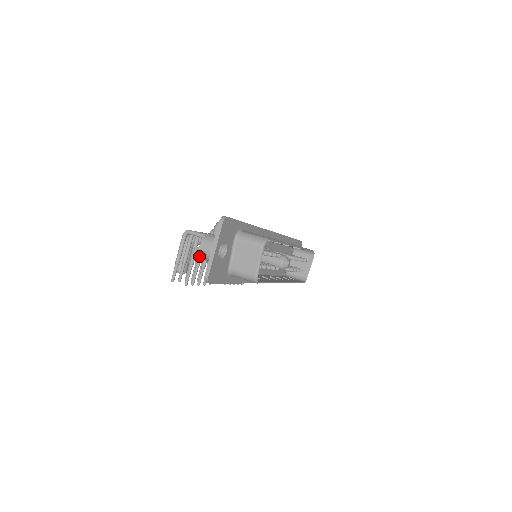
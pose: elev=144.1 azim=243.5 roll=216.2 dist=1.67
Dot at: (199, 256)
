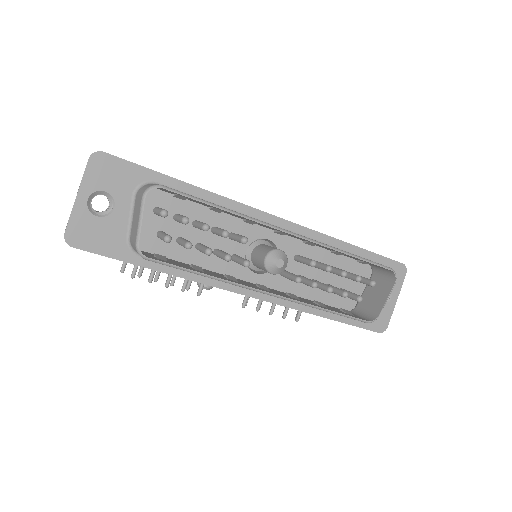
Dot at: occluded
